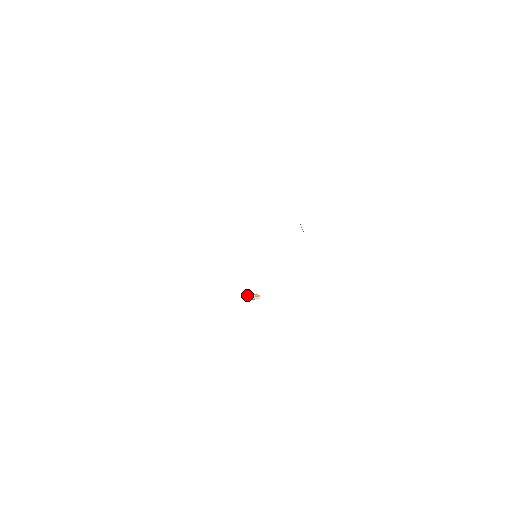
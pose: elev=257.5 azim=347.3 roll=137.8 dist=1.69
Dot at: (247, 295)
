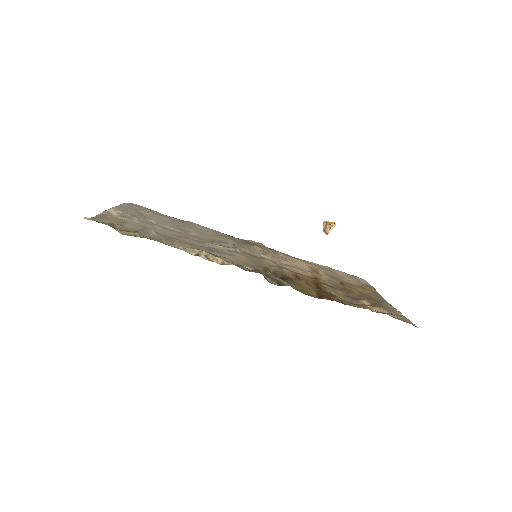
Dot at: (323, 230)
